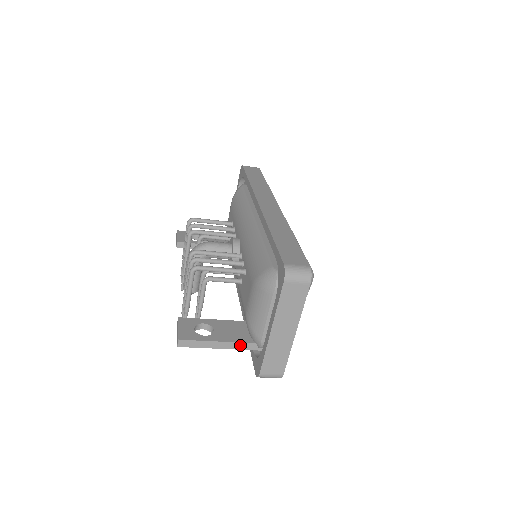
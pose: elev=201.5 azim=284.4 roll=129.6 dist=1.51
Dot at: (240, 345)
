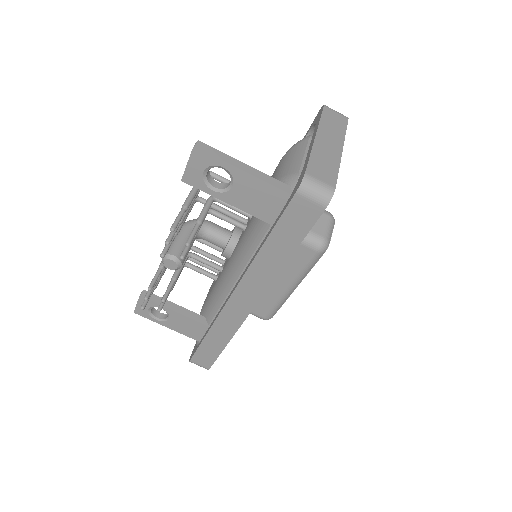
Dot at: (270, 180)
